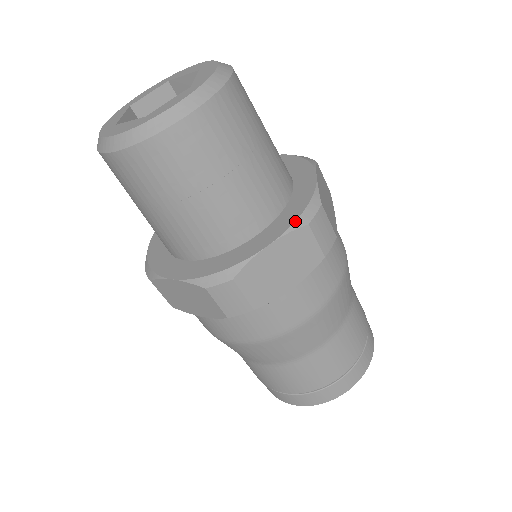
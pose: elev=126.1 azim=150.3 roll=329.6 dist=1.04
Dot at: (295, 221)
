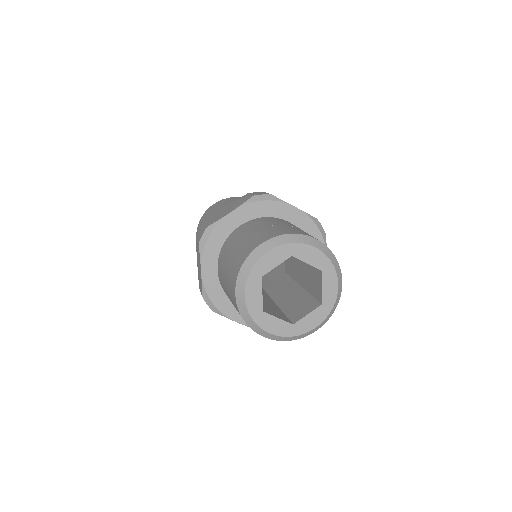
Dot at: occluded
